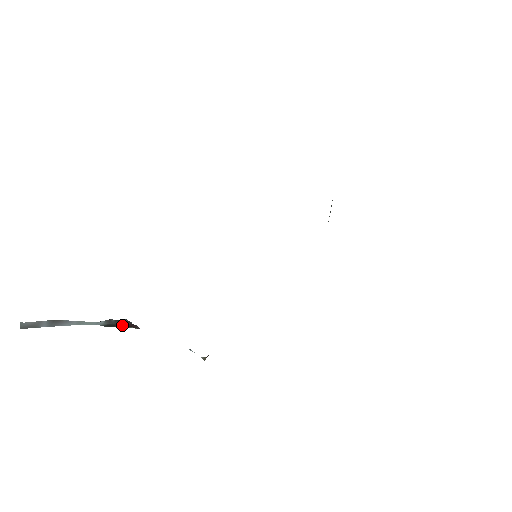
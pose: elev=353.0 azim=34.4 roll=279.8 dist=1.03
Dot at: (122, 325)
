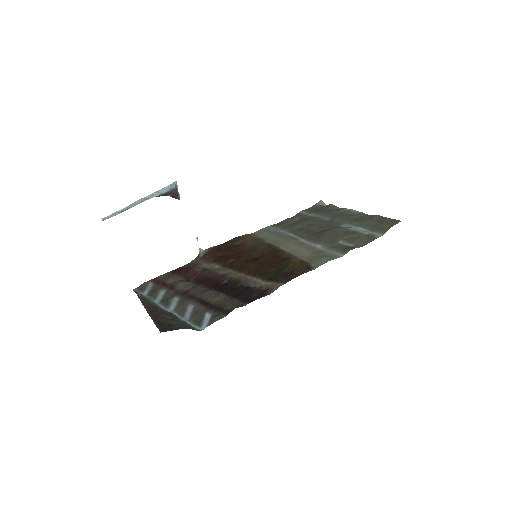
Dot at: occluded
